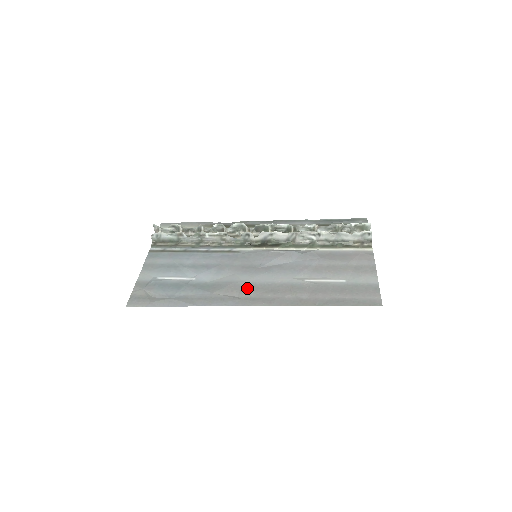
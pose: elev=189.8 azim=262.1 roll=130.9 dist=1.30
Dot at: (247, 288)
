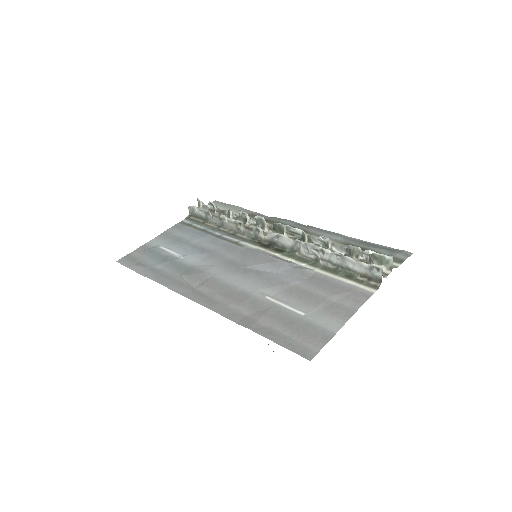
Dot at: (209, 283)
